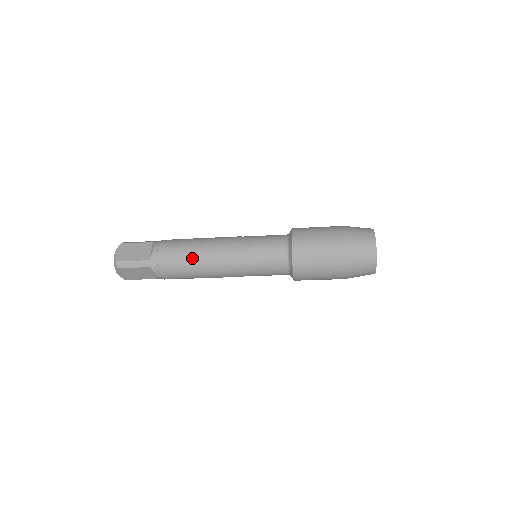
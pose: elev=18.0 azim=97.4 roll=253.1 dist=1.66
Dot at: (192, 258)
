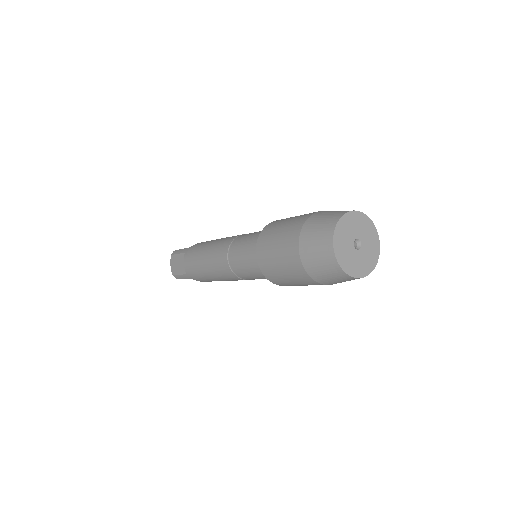
Dot at: (206, 273)
